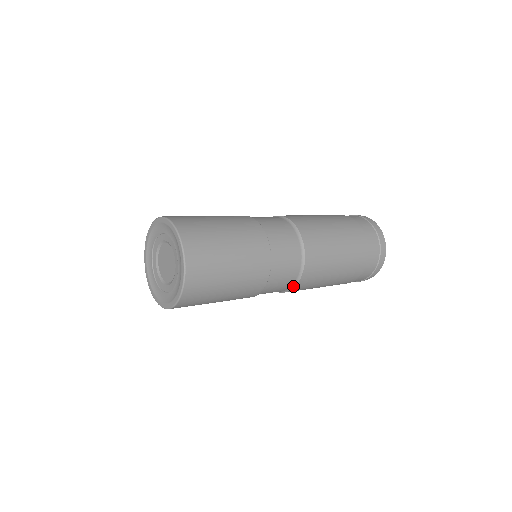
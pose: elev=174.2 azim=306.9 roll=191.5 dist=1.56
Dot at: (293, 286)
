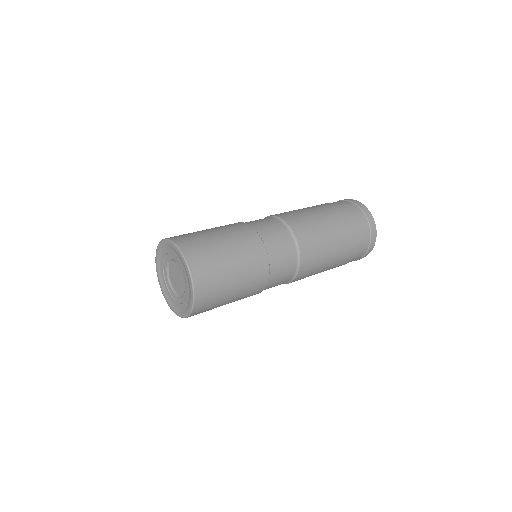
Dot at: (295, 275)
